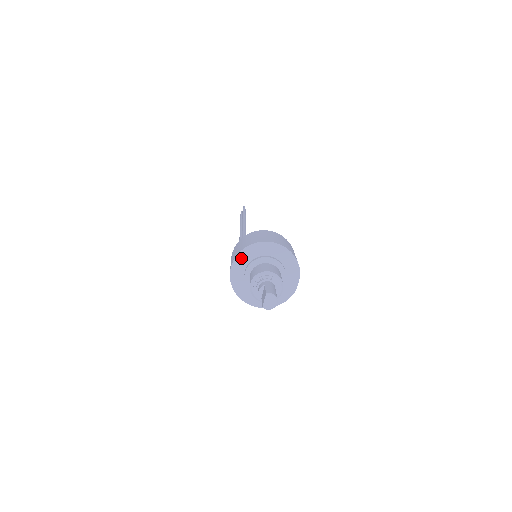
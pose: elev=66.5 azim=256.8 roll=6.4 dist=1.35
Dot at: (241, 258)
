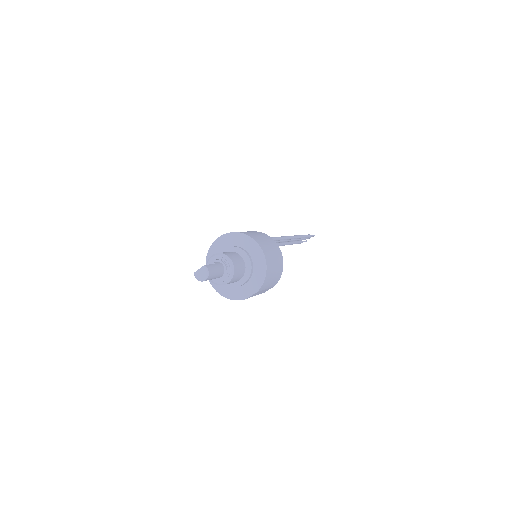
Dot at: (231, 237)
